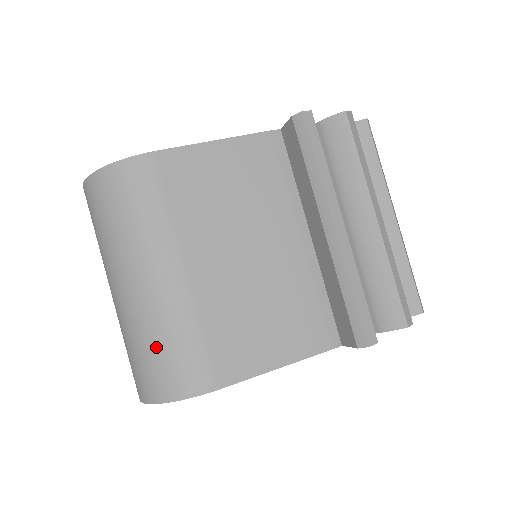
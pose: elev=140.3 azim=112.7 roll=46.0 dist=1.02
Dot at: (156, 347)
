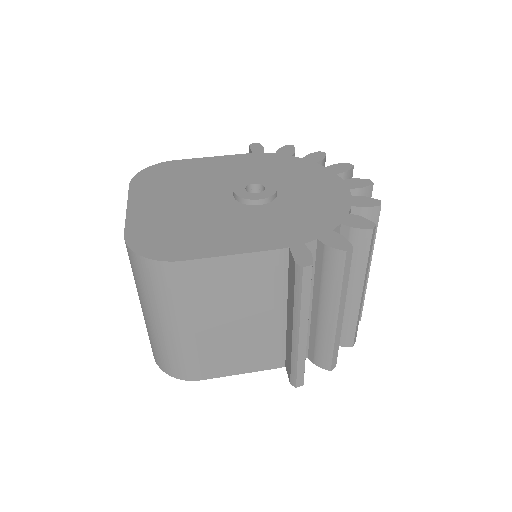
Dot at: (166, 354)
